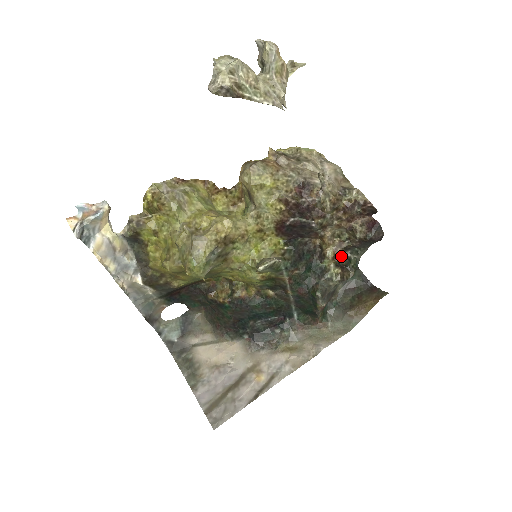
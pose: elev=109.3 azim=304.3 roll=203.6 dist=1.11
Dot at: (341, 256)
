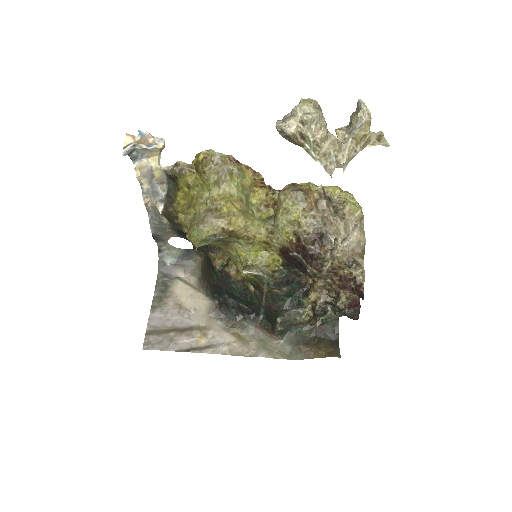
Dot at: (320, 305)
